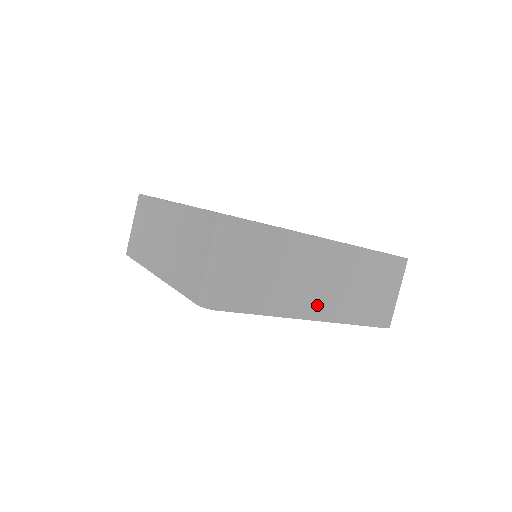
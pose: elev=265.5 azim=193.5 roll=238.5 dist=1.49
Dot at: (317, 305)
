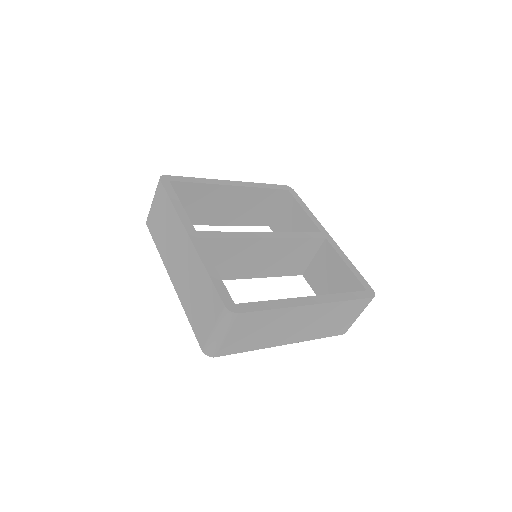
Dot at: (291, 337)
